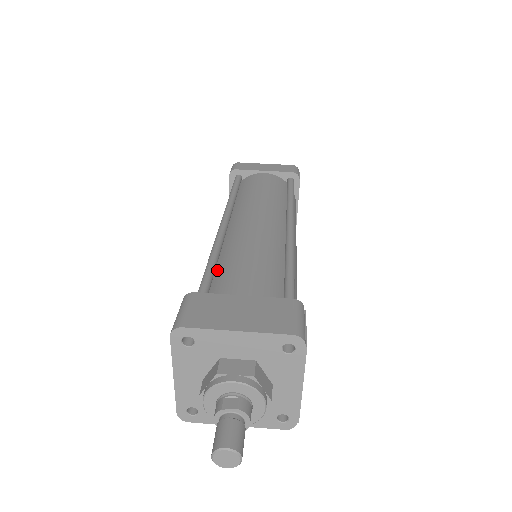
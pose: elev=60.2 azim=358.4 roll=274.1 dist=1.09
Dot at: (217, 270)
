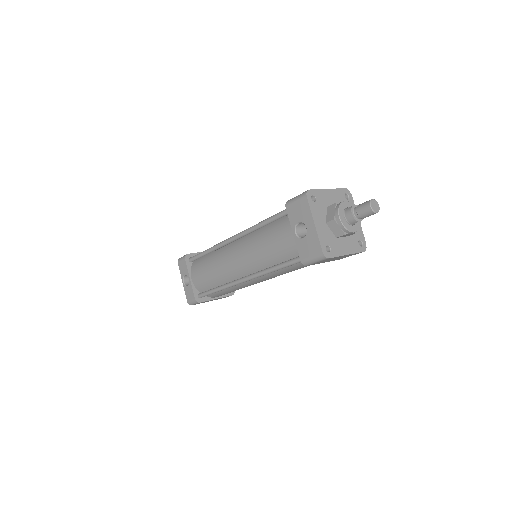
Dot at: occluded
